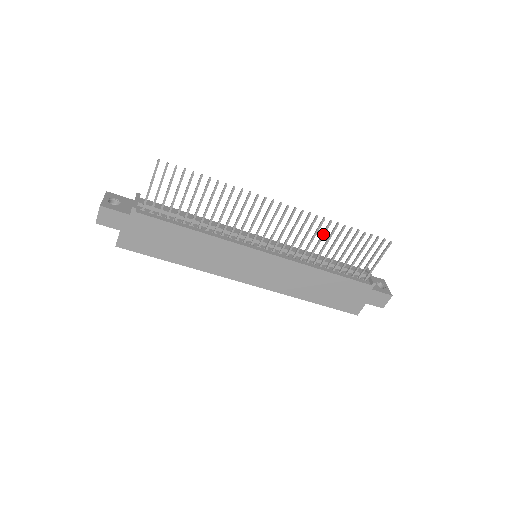
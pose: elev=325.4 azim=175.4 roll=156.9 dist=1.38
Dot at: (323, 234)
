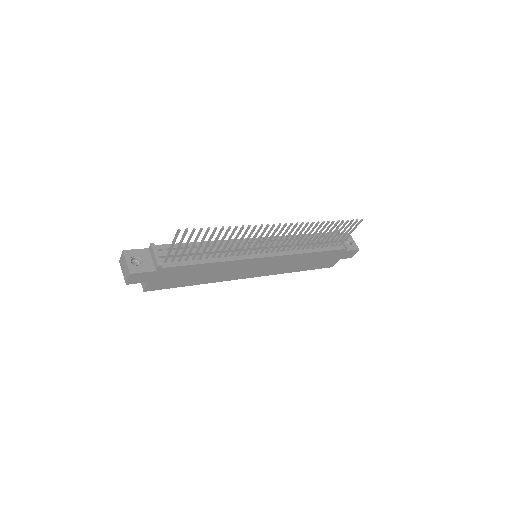
Dot at: (312, 231)
